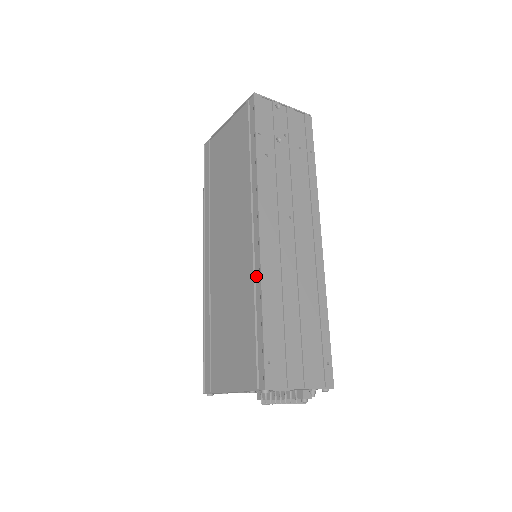
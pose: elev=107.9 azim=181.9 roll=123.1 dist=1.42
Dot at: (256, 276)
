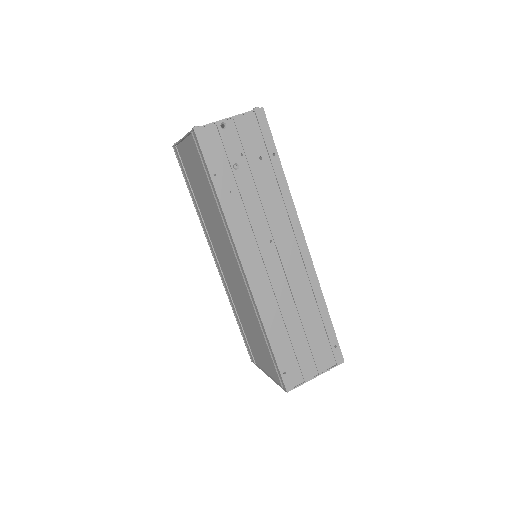
Dot at: (255, 309)
